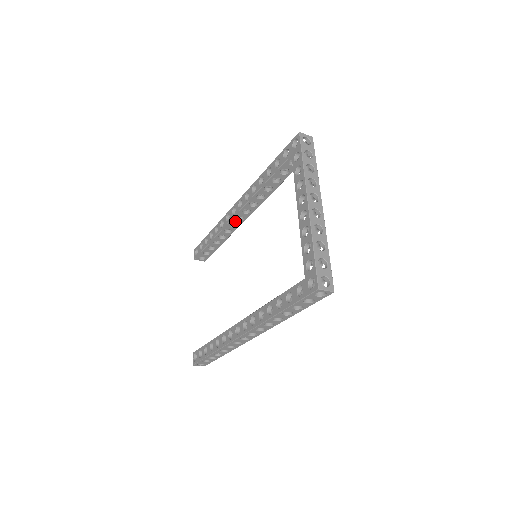
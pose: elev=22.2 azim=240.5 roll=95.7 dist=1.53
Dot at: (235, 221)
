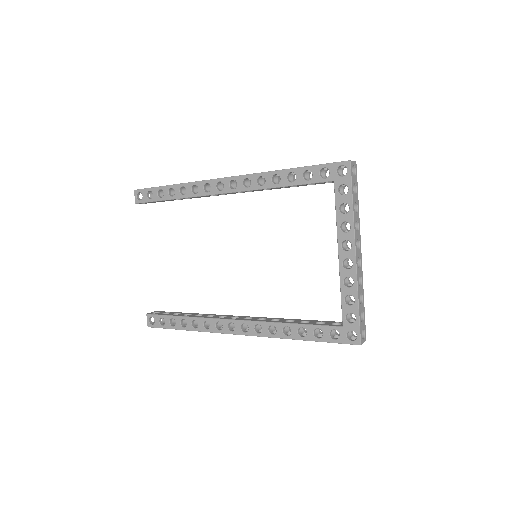
Dot at: occluded
